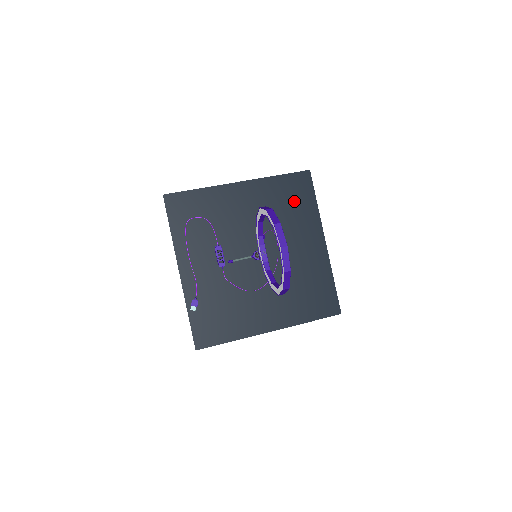
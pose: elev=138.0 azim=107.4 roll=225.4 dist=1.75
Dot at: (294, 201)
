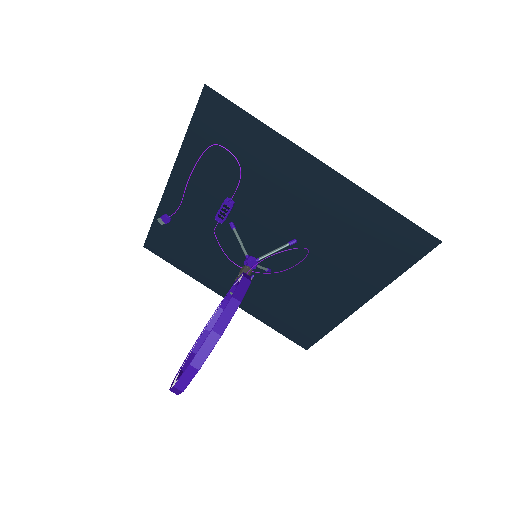
Dot at: (374, 247)
